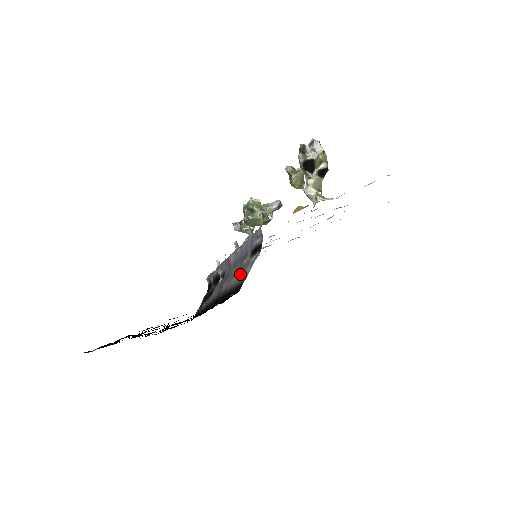
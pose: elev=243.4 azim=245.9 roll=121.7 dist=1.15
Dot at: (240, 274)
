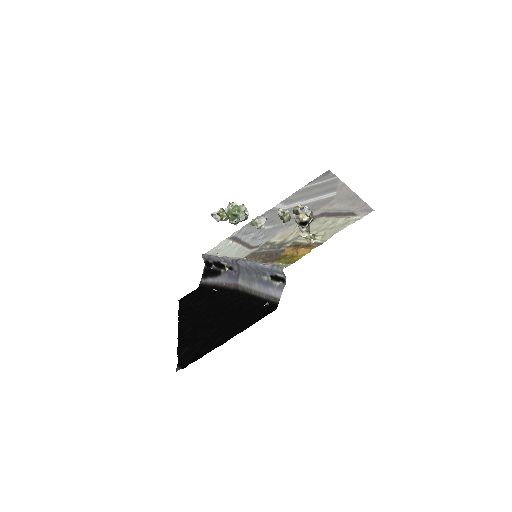
Dot at: (265, 288)
